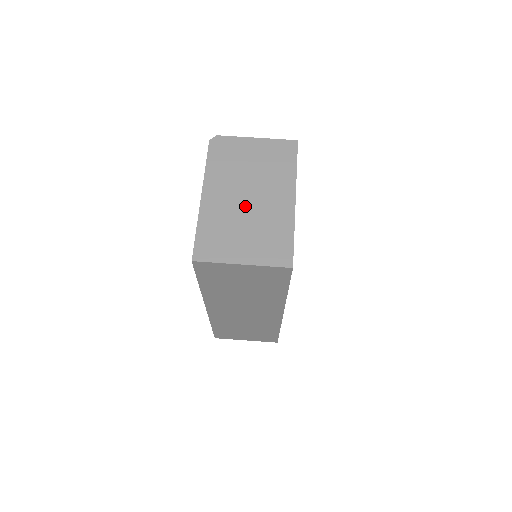
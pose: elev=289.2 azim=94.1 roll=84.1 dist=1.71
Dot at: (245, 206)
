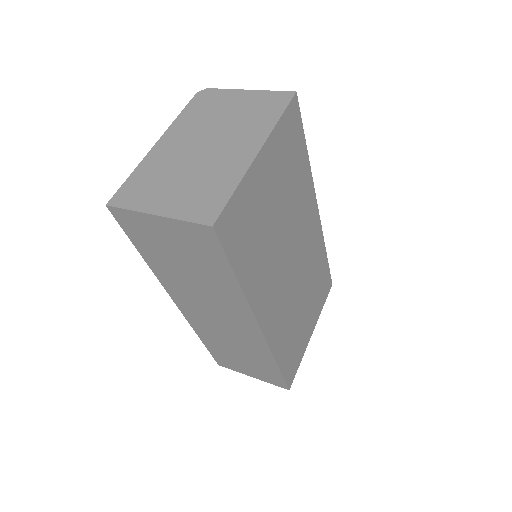
Dot at: (196, 155)
